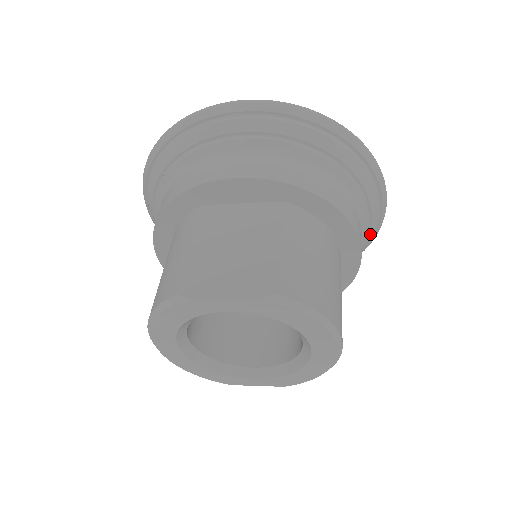
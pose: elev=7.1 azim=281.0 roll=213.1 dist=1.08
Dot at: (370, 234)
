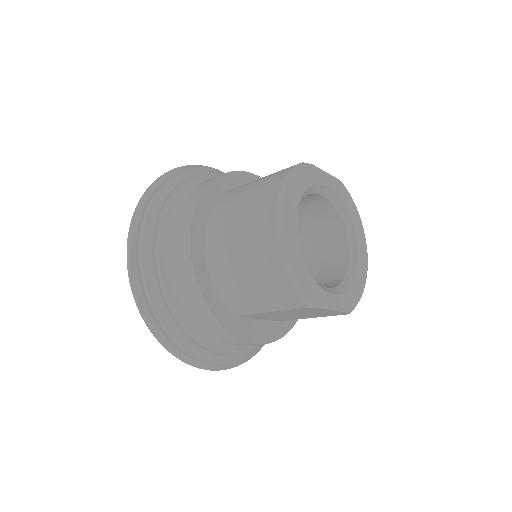
Dot at: occluded
